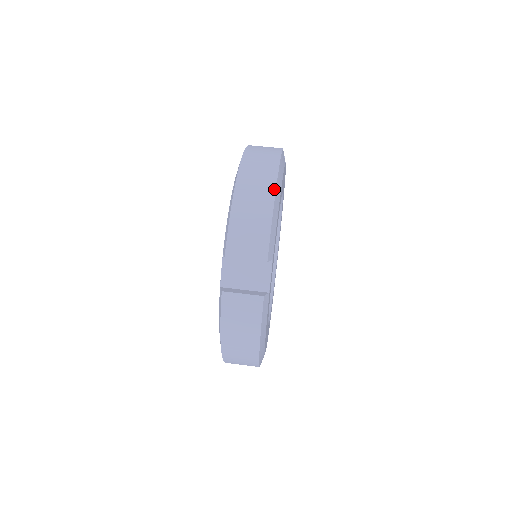
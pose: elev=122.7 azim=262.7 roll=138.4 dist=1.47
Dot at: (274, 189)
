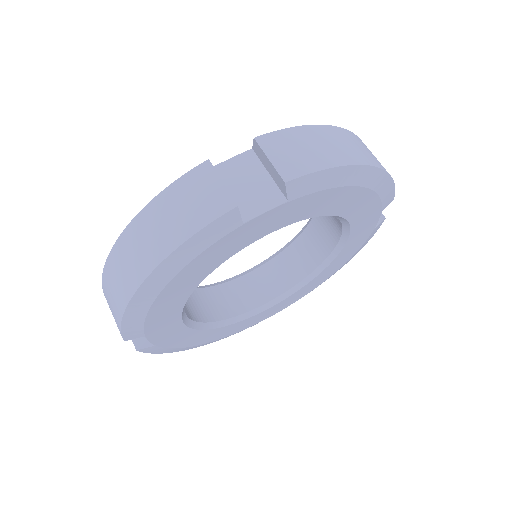
Dot at: (131, 294)
